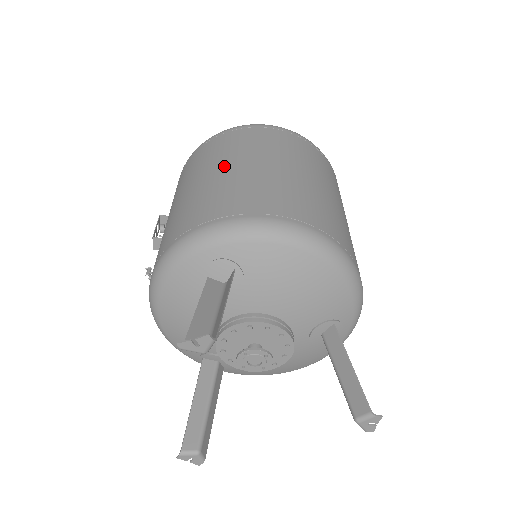
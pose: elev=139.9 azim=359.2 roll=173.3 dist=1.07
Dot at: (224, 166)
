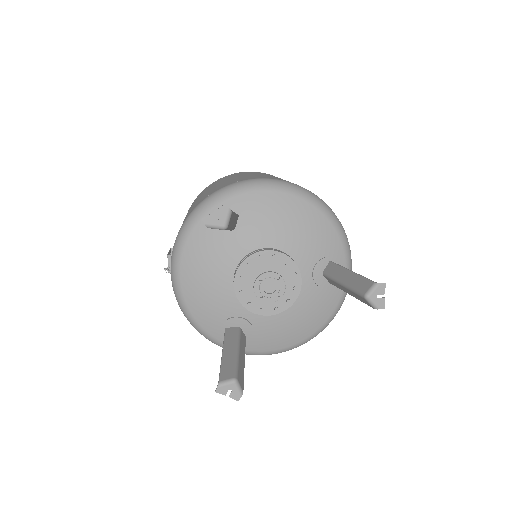
Dot at: (217, 184)
